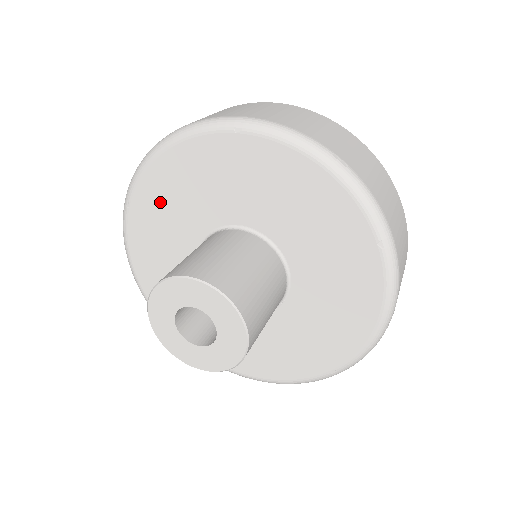
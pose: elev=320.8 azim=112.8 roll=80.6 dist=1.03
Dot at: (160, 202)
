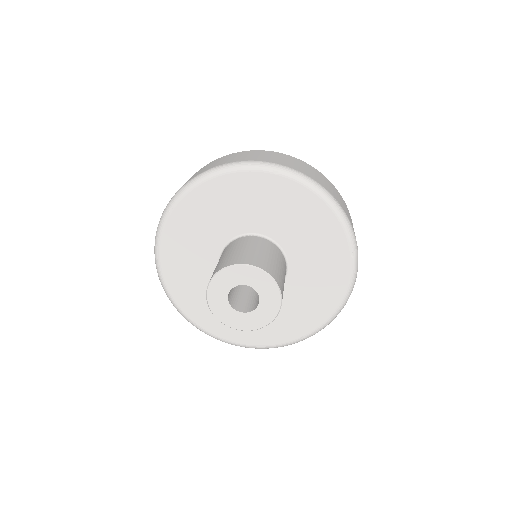
Dot at: (201, 211)
